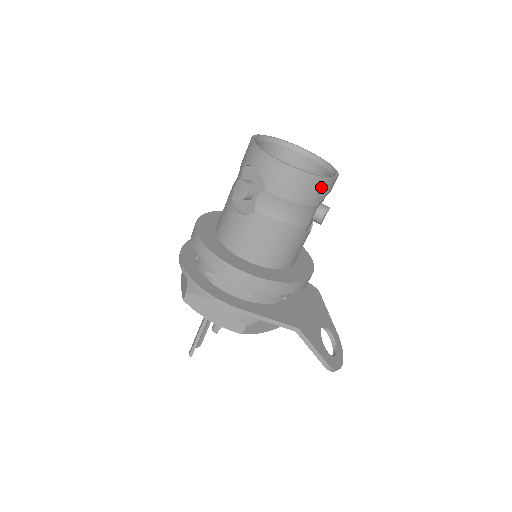
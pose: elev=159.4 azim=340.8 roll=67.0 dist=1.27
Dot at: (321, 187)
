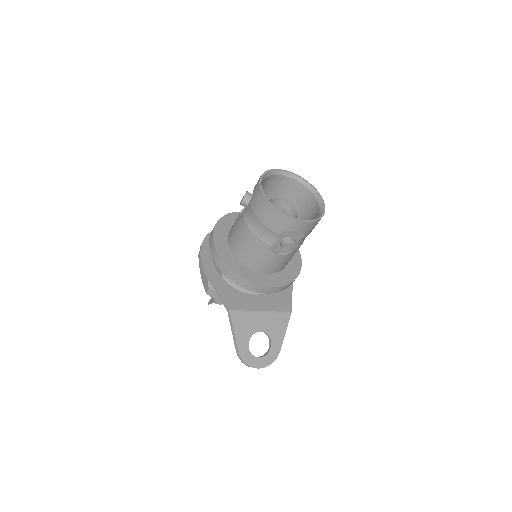
Dot at: (280, 220)
